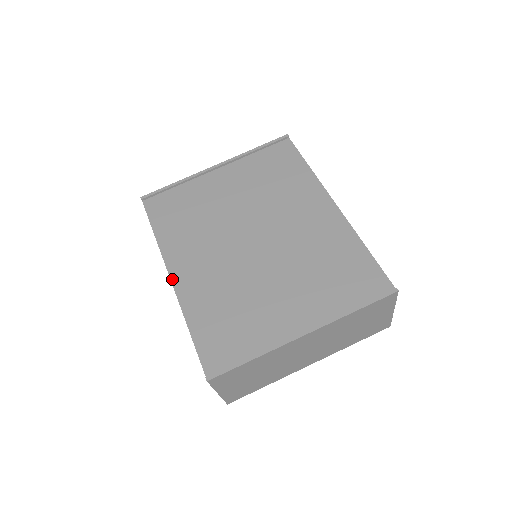
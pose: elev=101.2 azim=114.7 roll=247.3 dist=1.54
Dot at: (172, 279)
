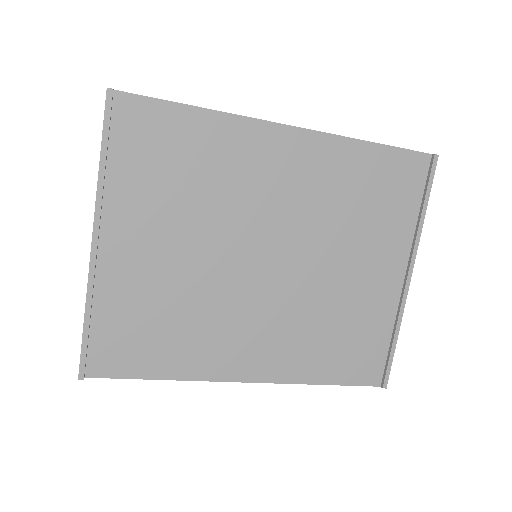
Dot at: (251, 381)
